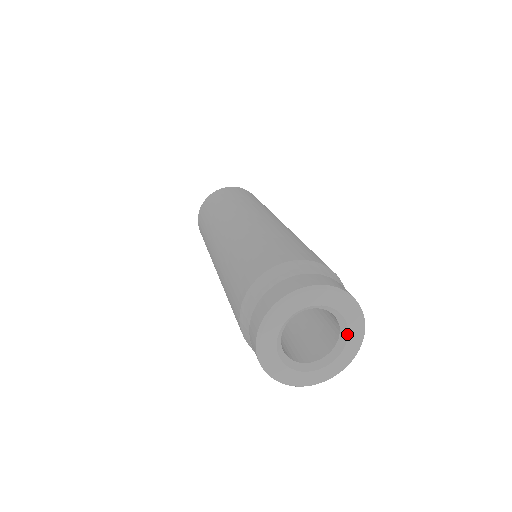
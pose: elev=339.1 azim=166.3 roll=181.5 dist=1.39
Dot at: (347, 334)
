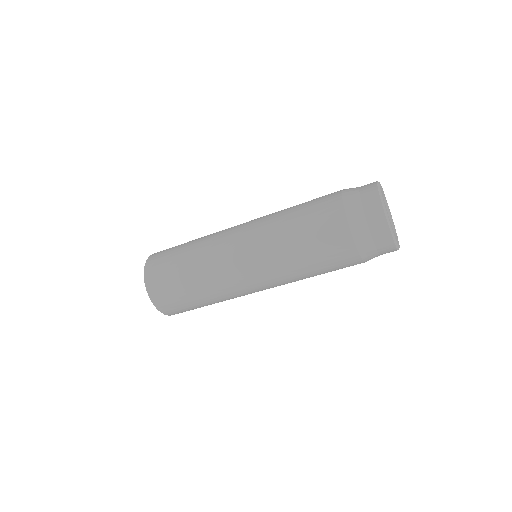
Dot at: (391, 218)
